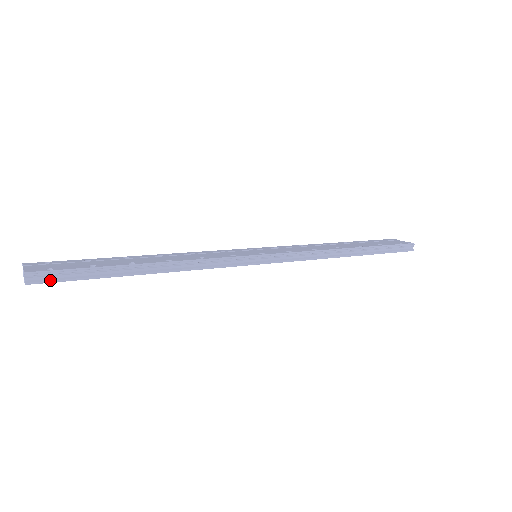
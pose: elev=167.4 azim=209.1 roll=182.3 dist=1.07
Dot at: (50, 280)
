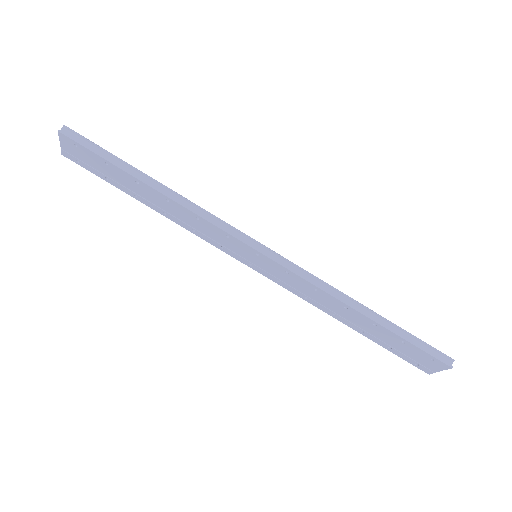
Dot at: (76, 140)
